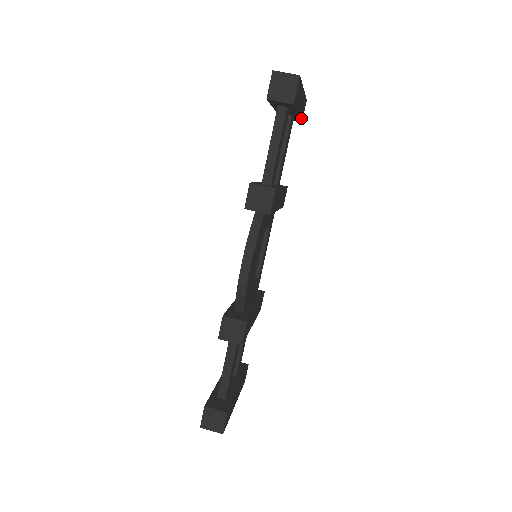
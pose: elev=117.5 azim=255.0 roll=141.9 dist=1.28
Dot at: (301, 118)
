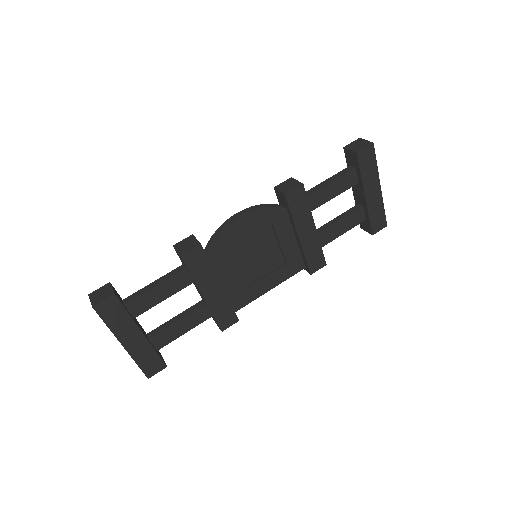
Dot at: (372, 224)
